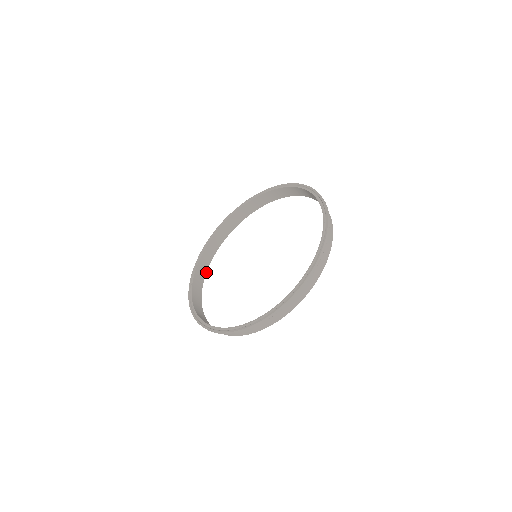
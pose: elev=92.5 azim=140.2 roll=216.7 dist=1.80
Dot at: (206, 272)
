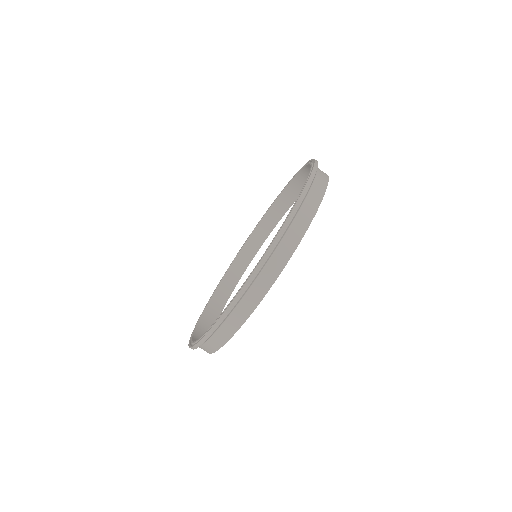
Dot at: occluded
